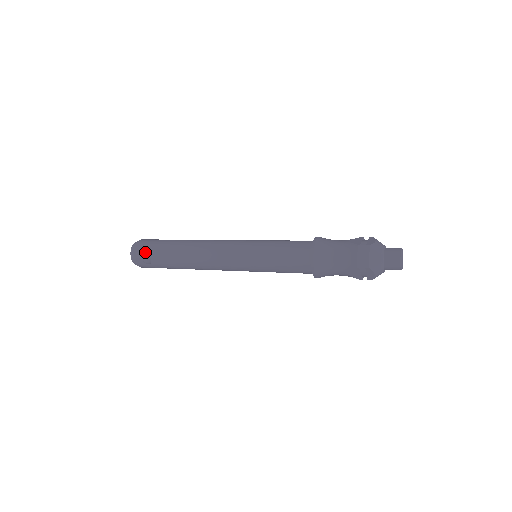
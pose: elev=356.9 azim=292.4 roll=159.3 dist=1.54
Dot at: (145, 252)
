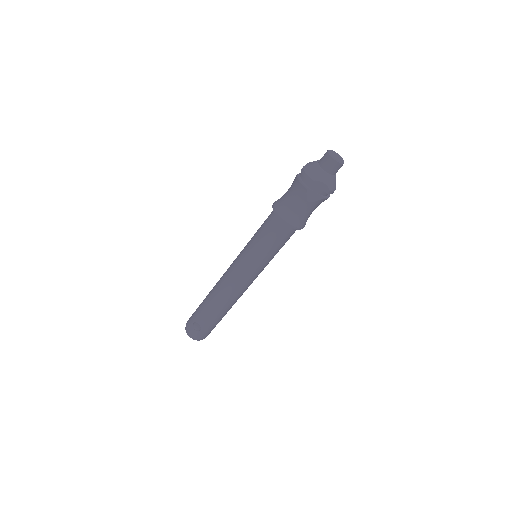
Dot at: (192, 322)
